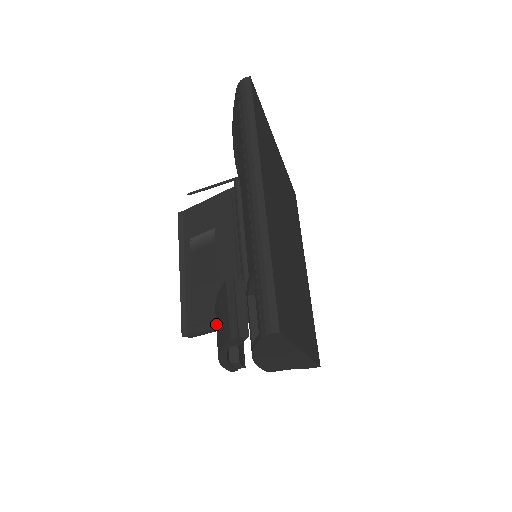
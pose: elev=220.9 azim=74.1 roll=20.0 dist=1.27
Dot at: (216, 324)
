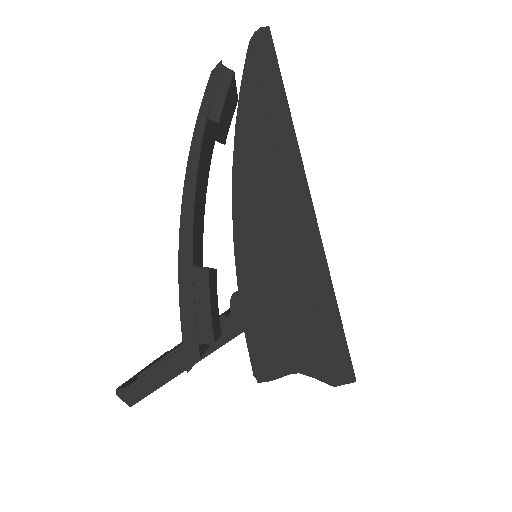
Dot at: occluded
